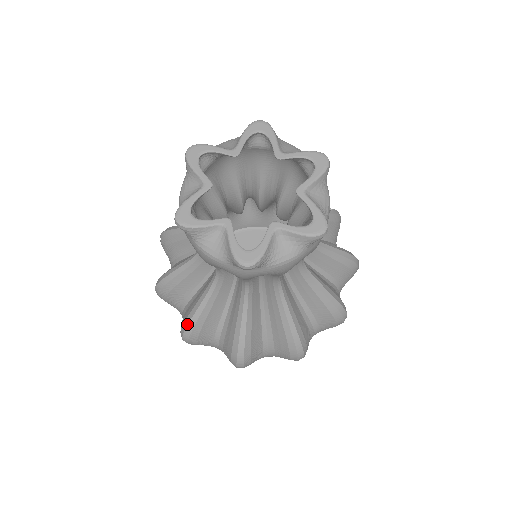
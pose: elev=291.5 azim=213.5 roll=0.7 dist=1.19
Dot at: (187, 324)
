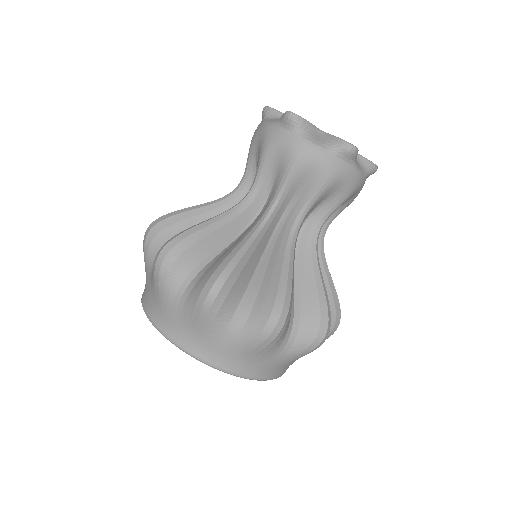
Dot at: (227, 263)
